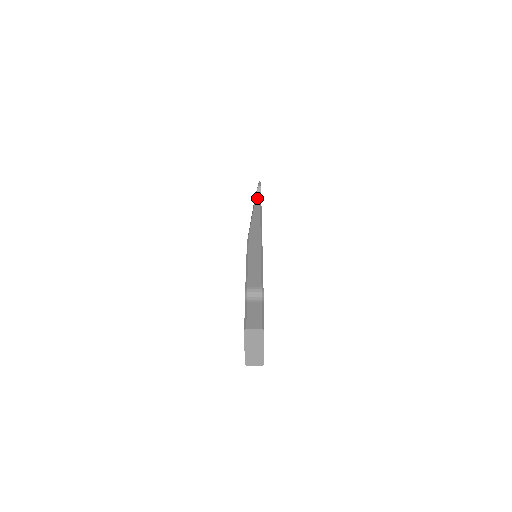
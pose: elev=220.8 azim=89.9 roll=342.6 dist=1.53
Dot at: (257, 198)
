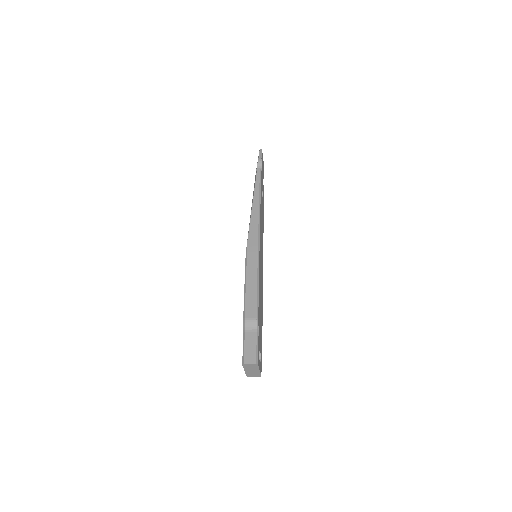
Dot at: (257, 181)
